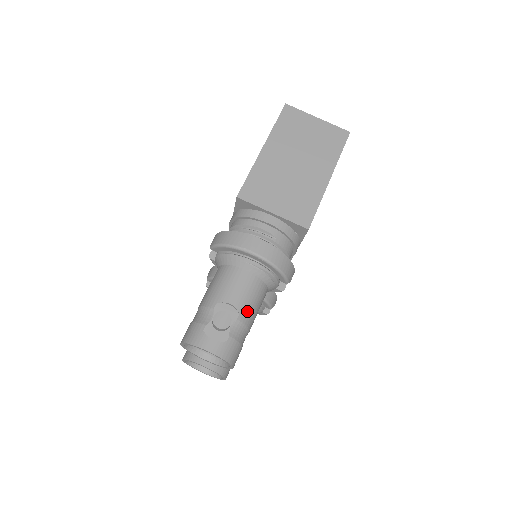
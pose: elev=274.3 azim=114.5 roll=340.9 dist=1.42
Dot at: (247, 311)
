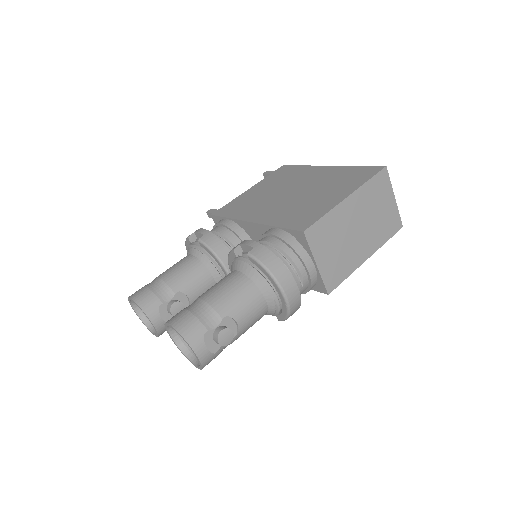
Dot at: (242, 333)
